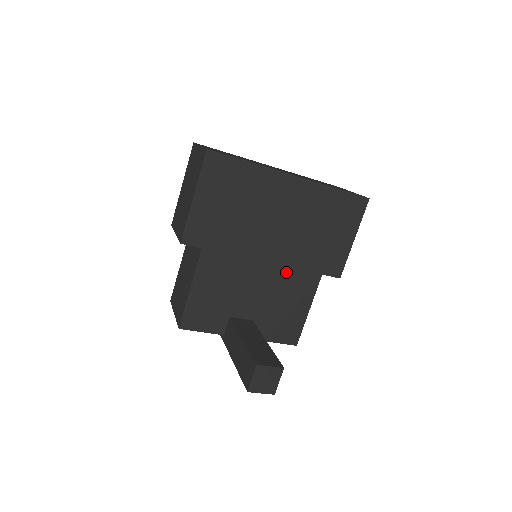
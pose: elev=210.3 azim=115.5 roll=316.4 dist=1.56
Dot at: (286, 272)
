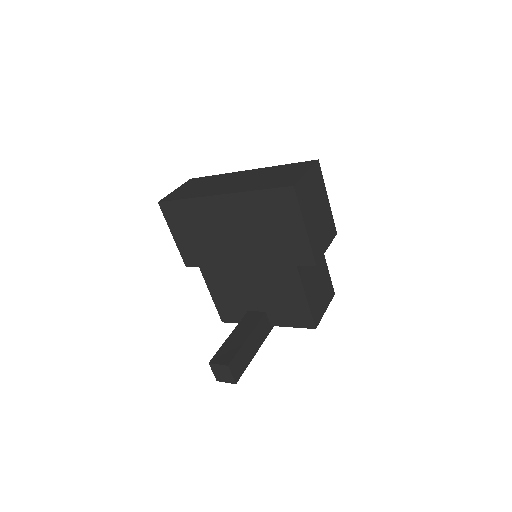
Dot at: (265, 271)
